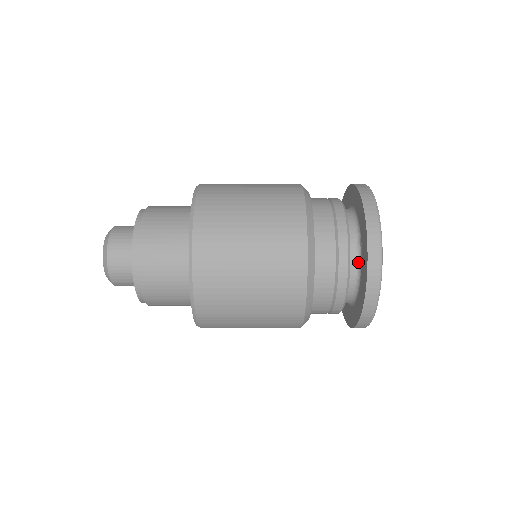
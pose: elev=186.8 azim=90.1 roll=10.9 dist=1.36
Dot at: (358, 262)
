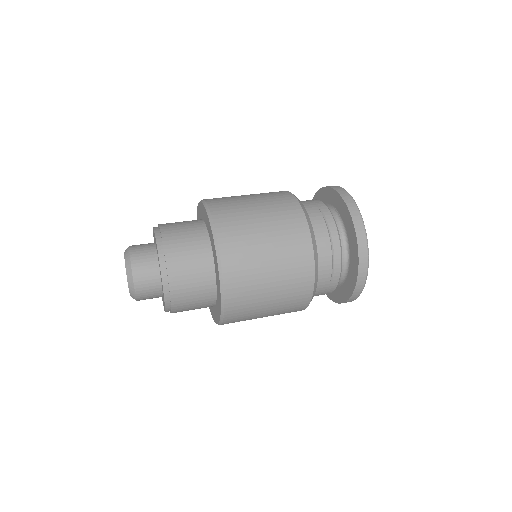
Dot at: occluded
